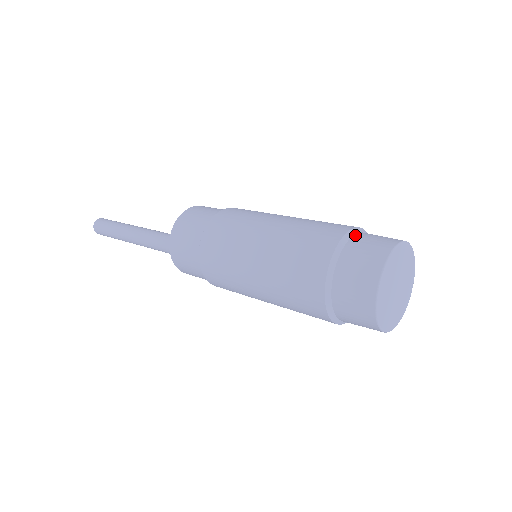
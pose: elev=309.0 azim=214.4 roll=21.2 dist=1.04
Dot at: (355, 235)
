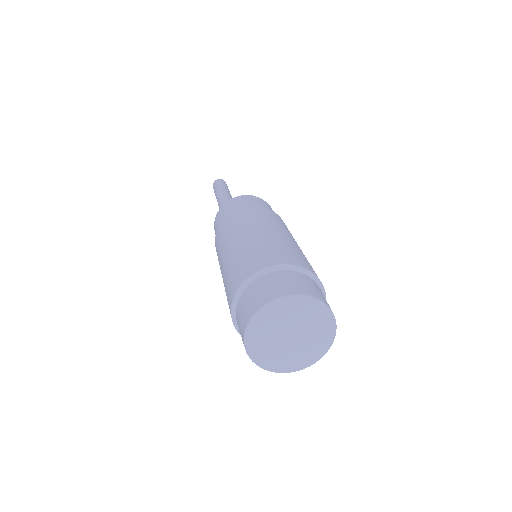
Dot at: (290, 271)
